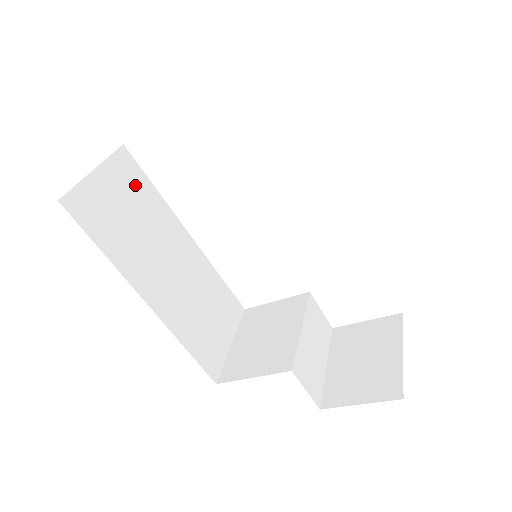
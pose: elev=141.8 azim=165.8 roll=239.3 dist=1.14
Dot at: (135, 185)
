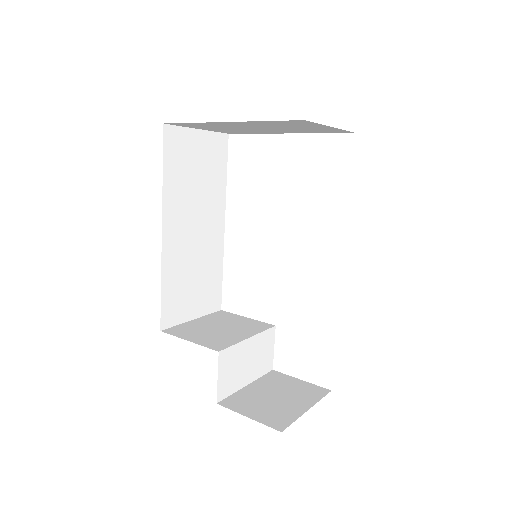
Dot at: (216, 162)
